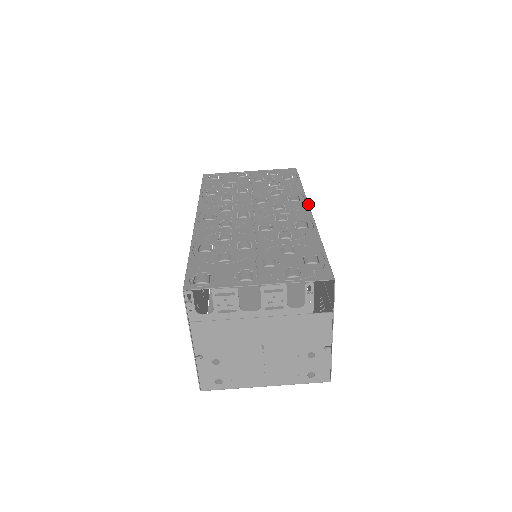
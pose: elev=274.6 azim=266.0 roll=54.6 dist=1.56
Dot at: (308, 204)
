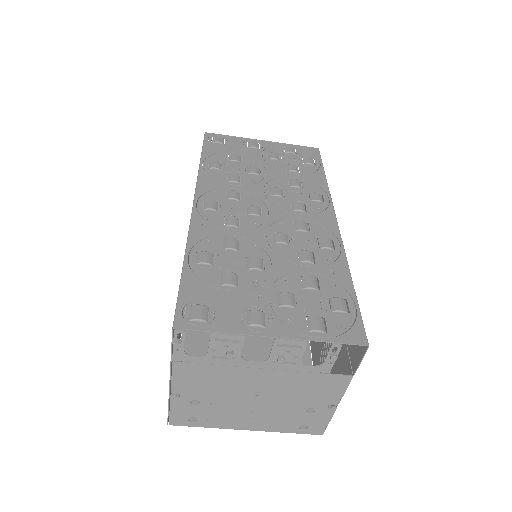
Dot at: (334, 210)
